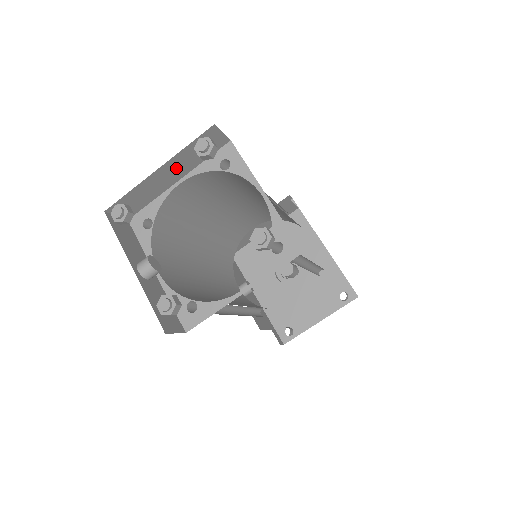
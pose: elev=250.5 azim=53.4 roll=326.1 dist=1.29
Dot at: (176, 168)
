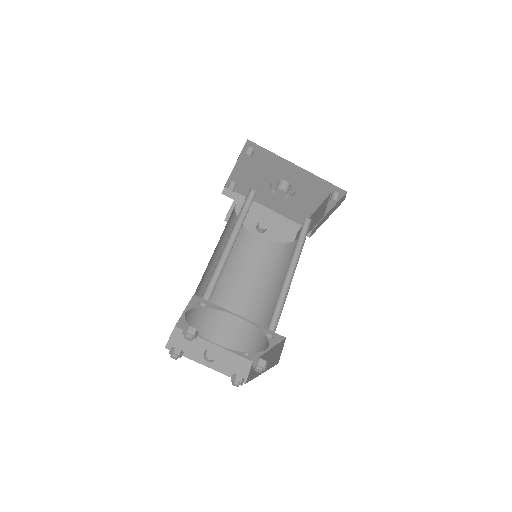
Dot at: occluded
